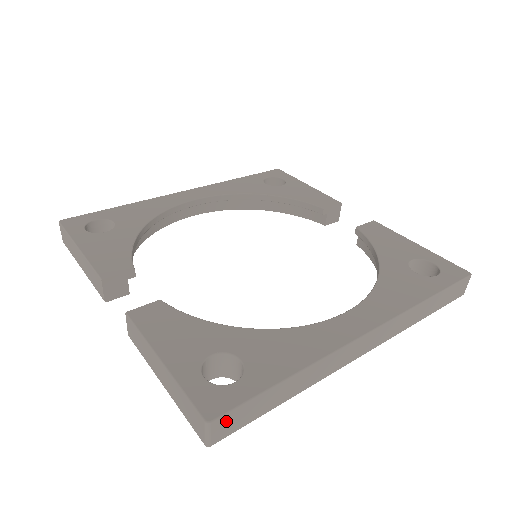
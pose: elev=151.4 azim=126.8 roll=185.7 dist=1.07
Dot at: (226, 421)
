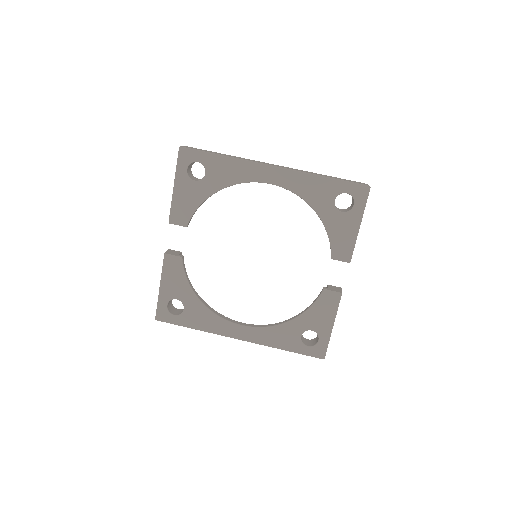
Dot at: occluded
